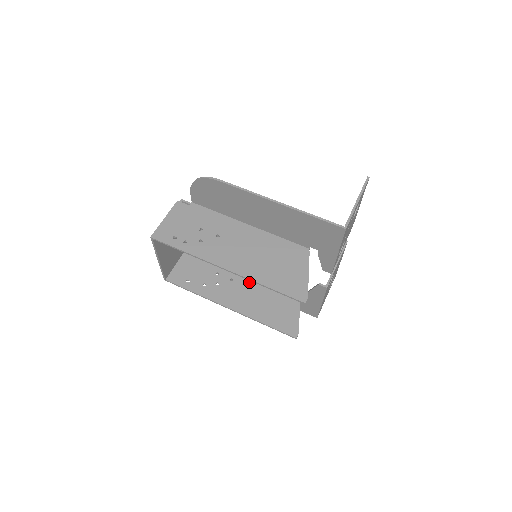
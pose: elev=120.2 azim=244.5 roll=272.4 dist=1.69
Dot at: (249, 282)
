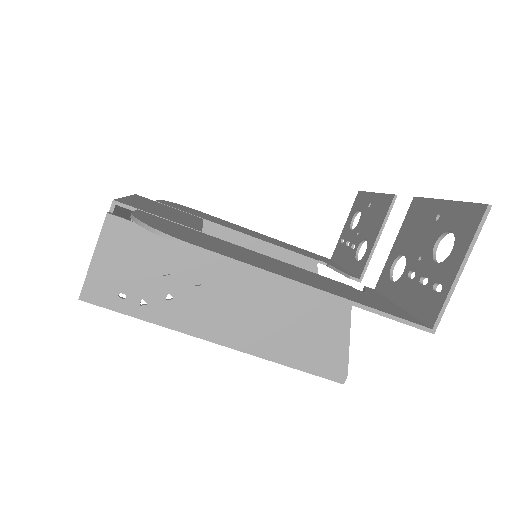
Dot at: occluded
